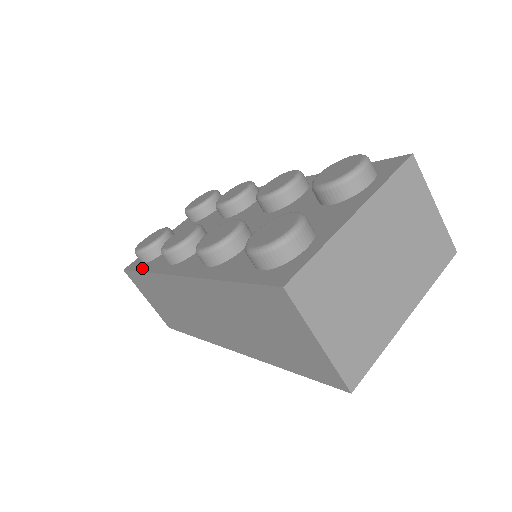
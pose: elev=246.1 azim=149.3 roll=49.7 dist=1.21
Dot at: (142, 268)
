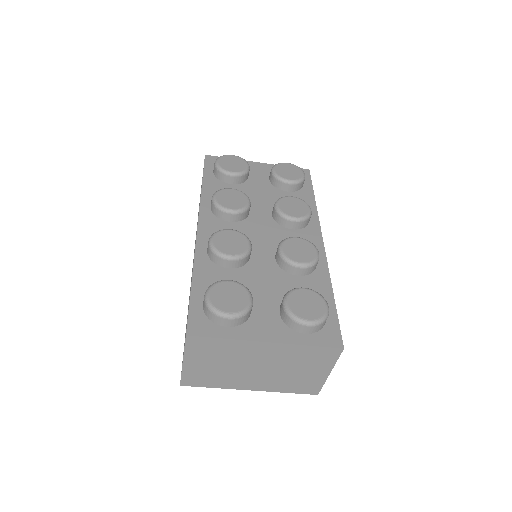
Dot at: (207, 177)
